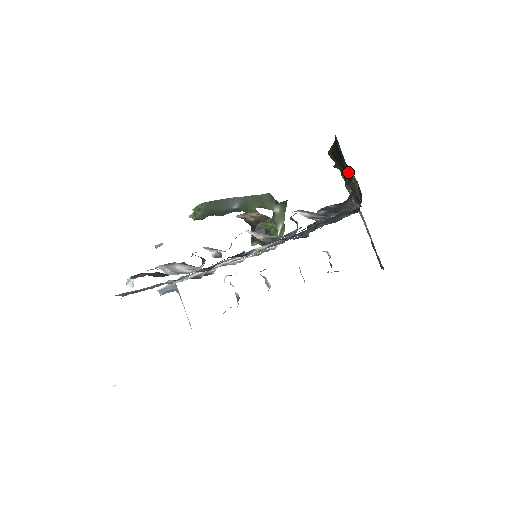
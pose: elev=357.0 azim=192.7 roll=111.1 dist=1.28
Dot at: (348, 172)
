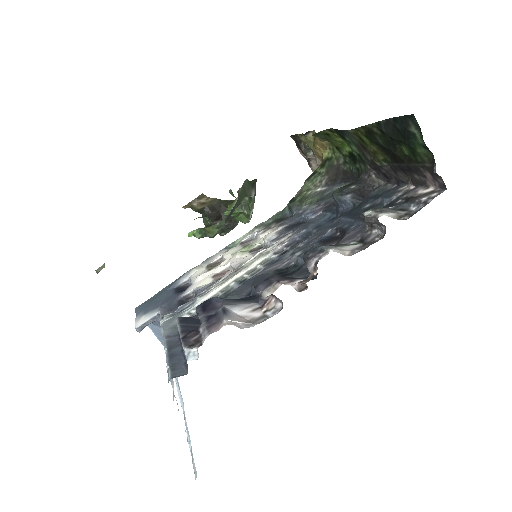
Dot at: (419, 156)
